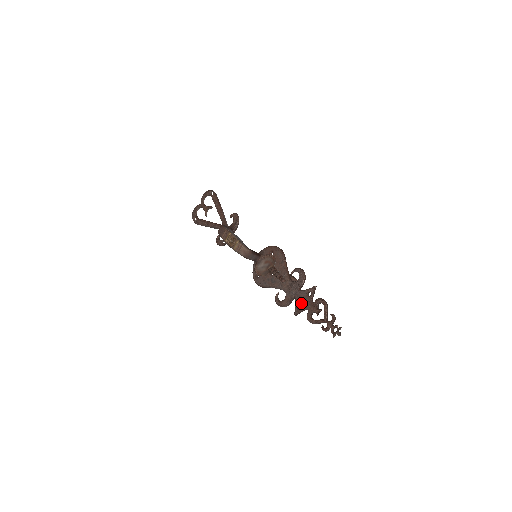
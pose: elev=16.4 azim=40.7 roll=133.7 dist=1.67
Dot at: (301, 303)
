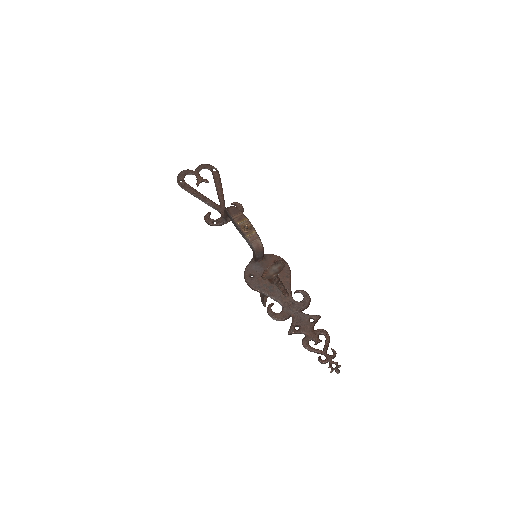
Dot at: (300, 325)
